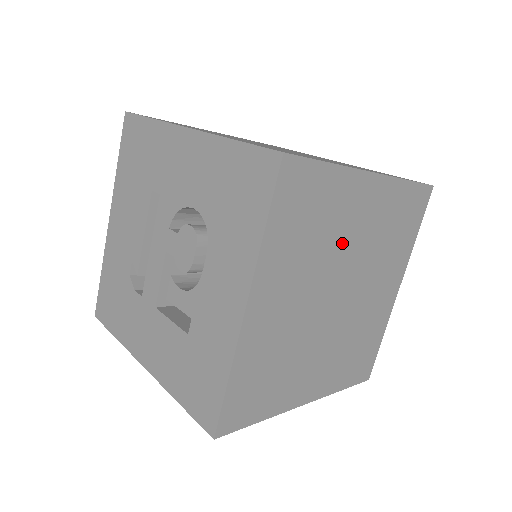
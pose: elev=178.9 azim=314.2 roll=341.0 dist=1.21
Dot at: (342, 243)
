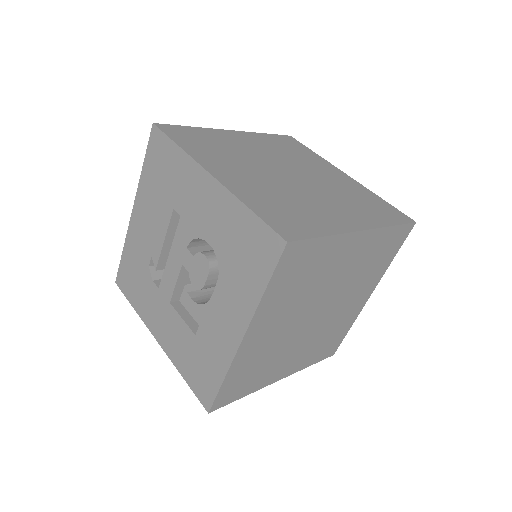
Dot at: (326, 281)
